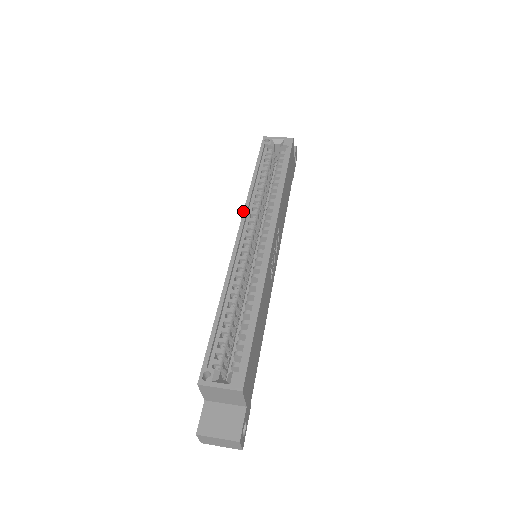
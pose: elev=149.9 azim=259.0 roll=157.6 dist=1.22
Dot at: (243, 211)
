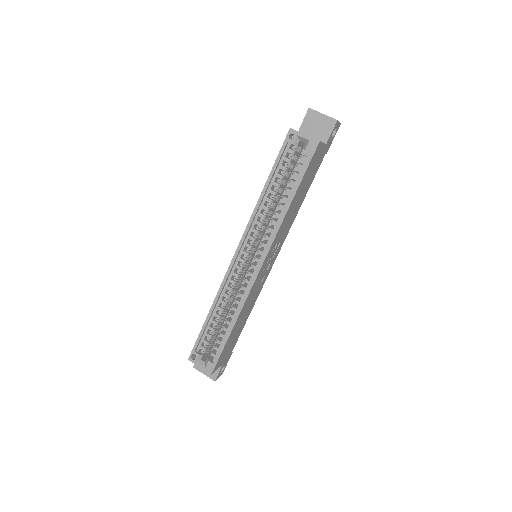
Dot at: (245, 230)
